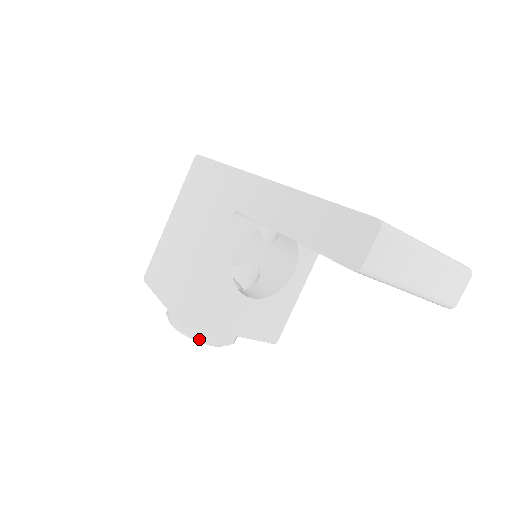
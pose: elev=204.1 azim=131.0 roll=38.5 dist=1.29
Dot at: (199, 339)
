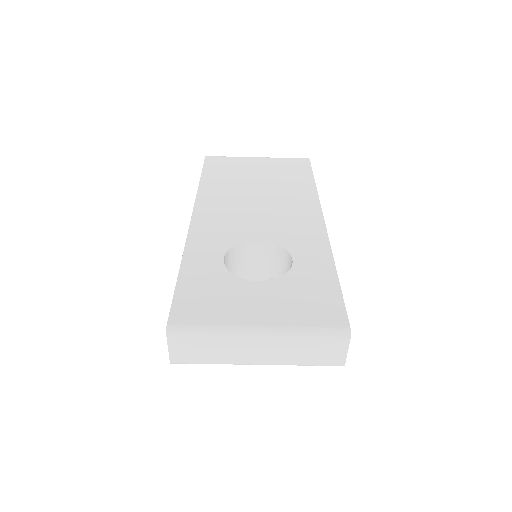
Dot at: occluded
